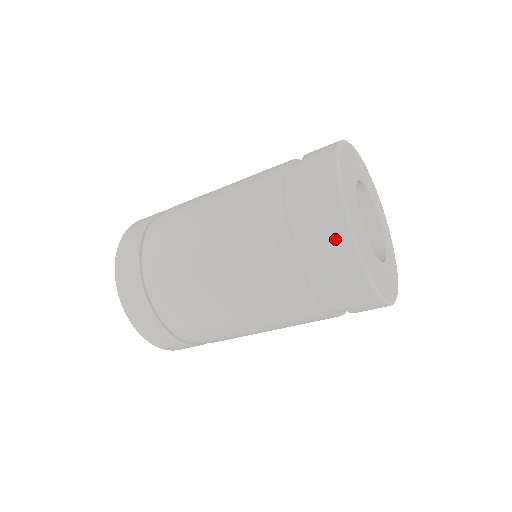
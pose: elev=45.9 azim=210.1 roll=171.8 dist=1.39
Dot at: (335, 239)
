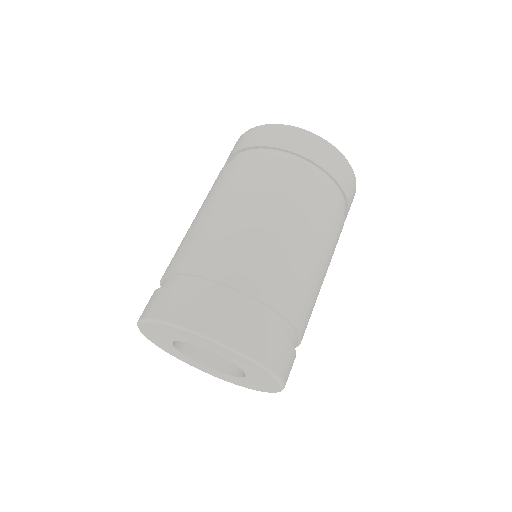
Dot at: (282, 133)
